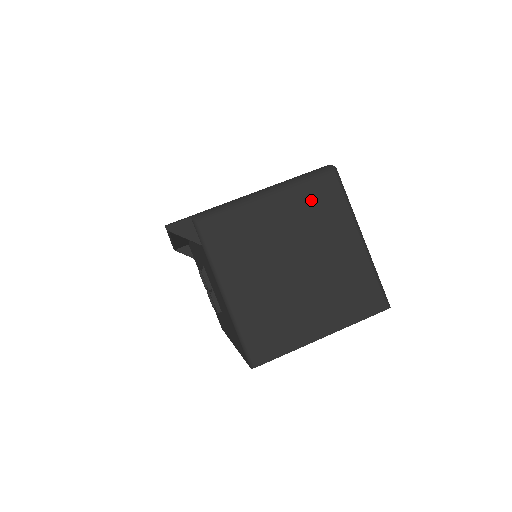
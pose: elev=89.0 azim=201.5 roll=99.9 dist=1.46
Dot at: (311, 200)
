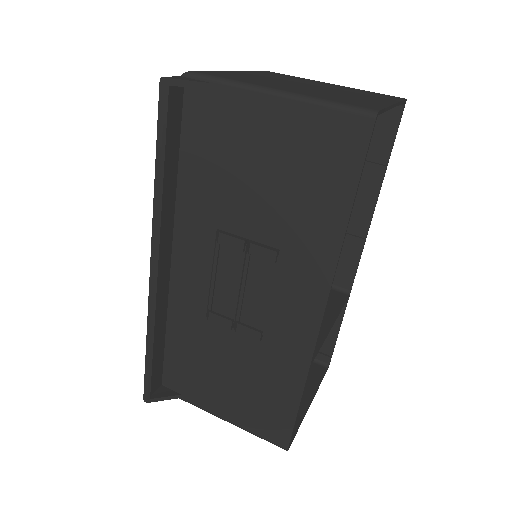
Dot at: (269, 74)
